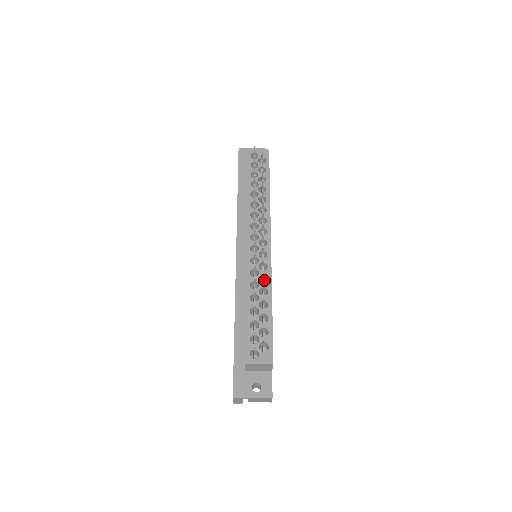
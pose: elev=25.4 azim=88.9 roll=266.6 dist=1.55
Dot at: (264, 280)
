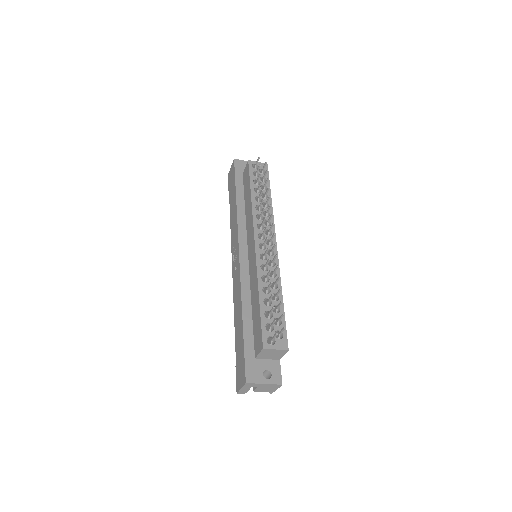
Dot at: occluded
